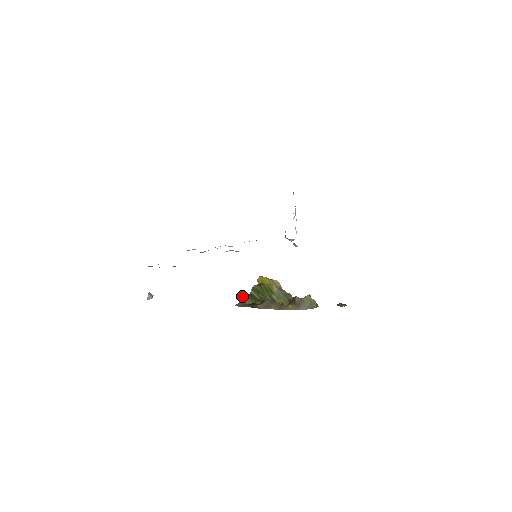
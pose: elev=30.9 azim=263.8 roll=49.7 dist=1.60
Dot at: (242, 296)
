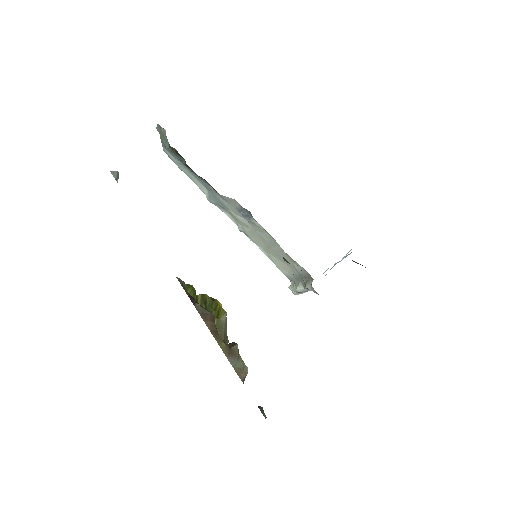
Dot at: occluded
